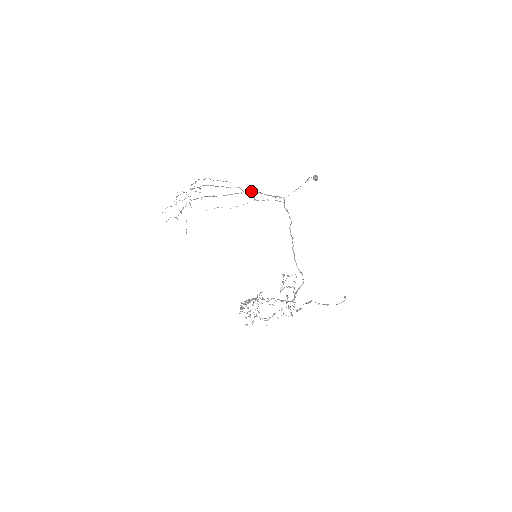
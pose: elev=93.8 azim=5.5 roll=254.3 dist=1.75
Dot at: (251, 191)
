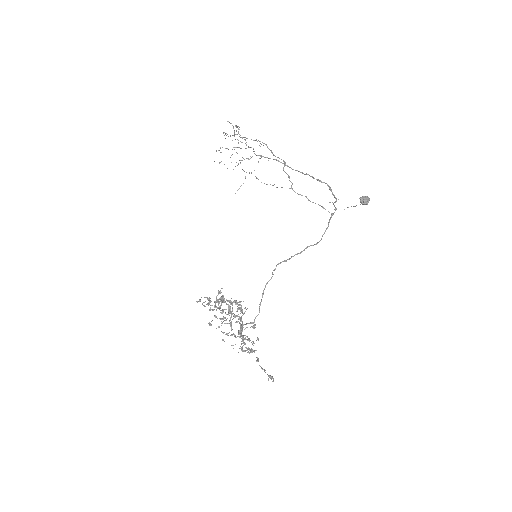
Dot at: occluded
